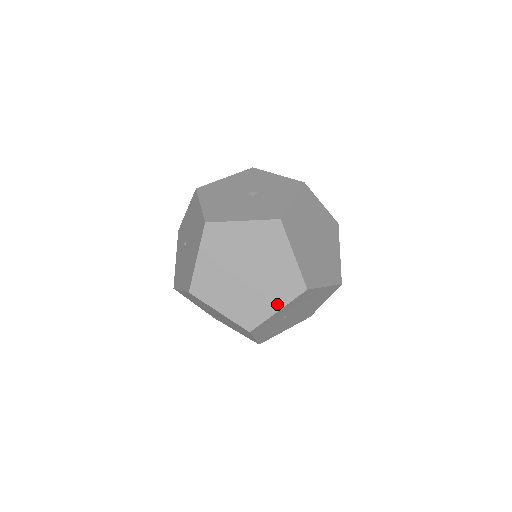
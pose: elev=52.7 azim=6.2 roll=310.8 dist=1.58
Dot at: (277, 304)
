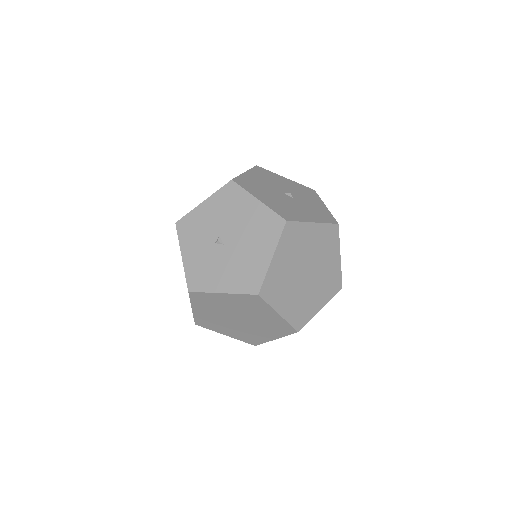
Dot at: (322, 303)
